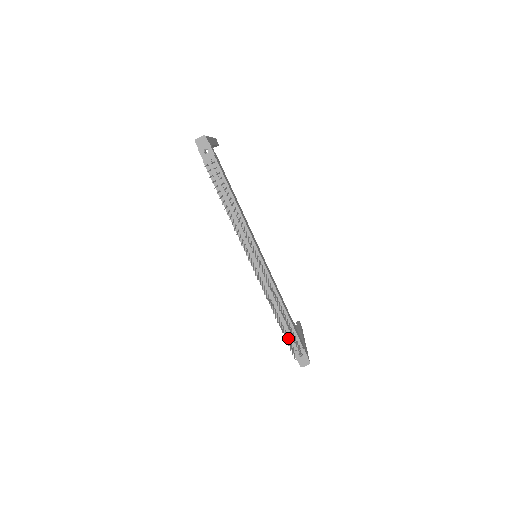
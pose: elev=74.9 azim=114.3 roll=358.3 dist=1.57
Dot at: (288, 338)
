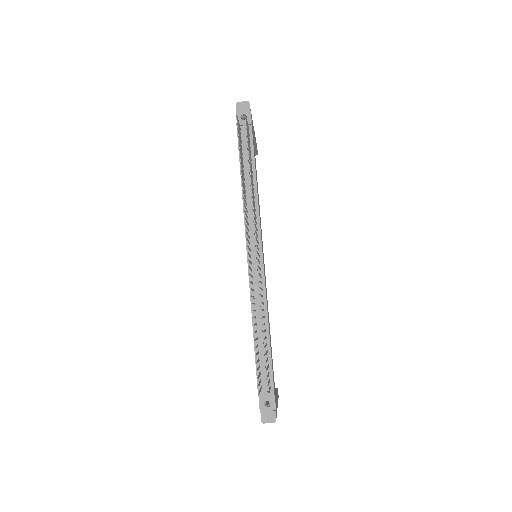
Dot at: (259, 371)
